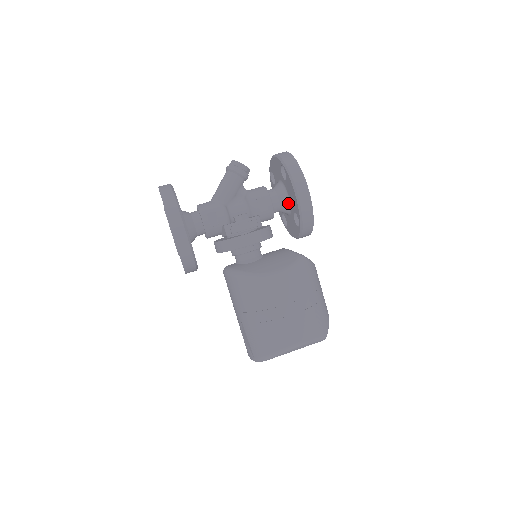
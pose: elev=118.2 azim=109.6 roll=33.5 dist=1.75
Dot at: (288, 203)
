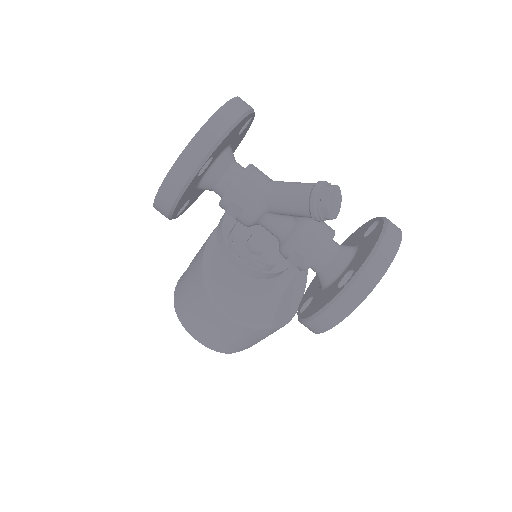
Dot at: (323, 286)
